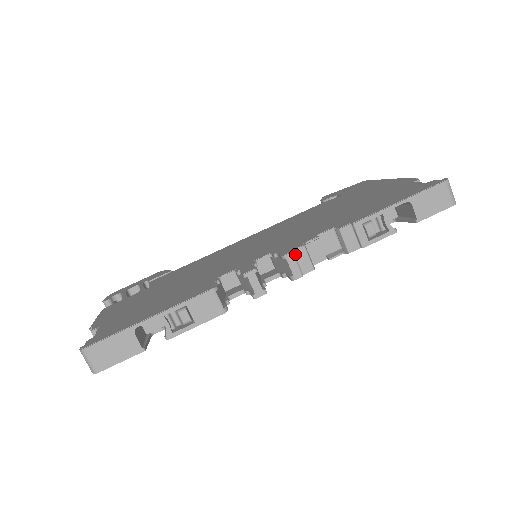
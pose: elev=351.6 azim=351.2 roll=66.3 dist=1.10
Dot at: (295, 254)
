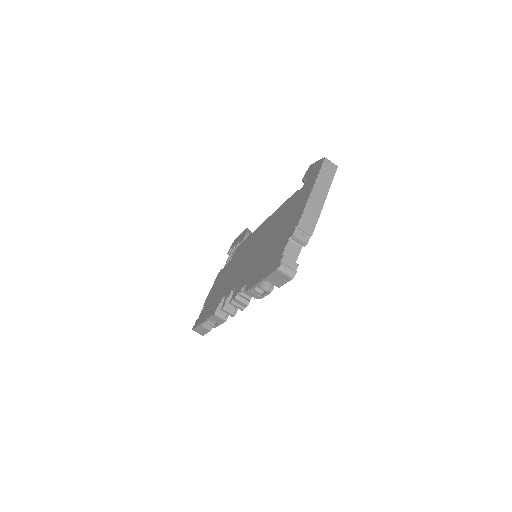
Dot at: (234, 301)
